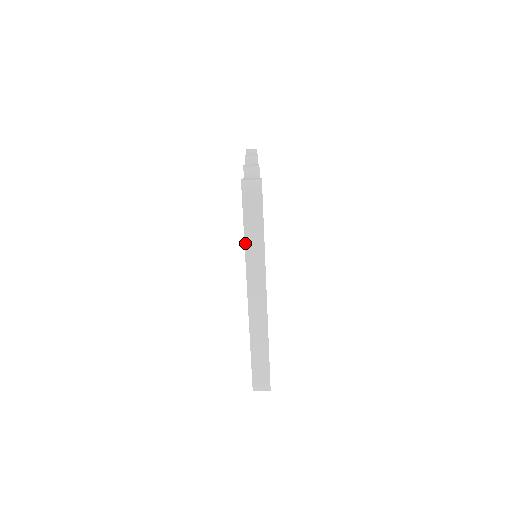
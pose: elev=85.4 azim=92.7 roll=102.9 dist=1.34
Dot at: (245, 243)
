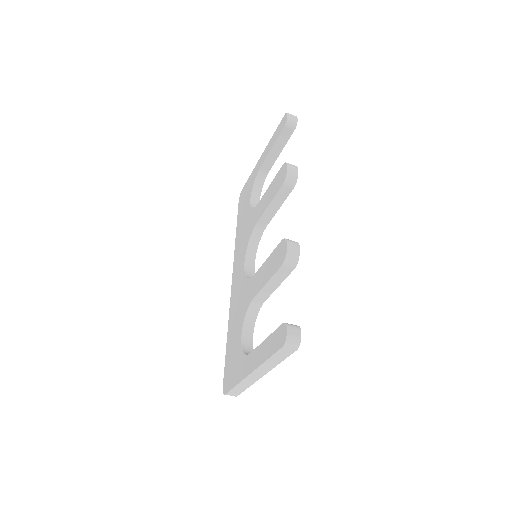
Dot at: (267, 360)
